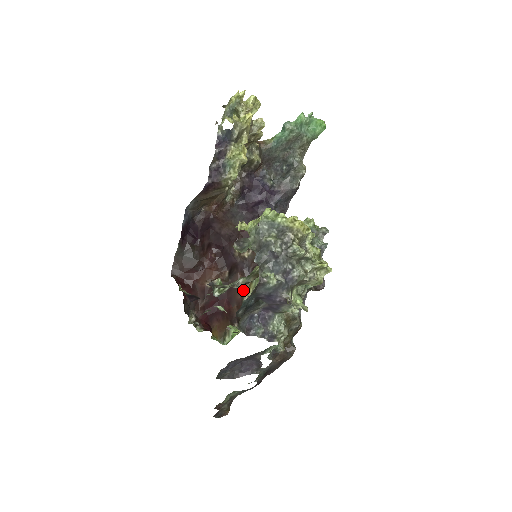
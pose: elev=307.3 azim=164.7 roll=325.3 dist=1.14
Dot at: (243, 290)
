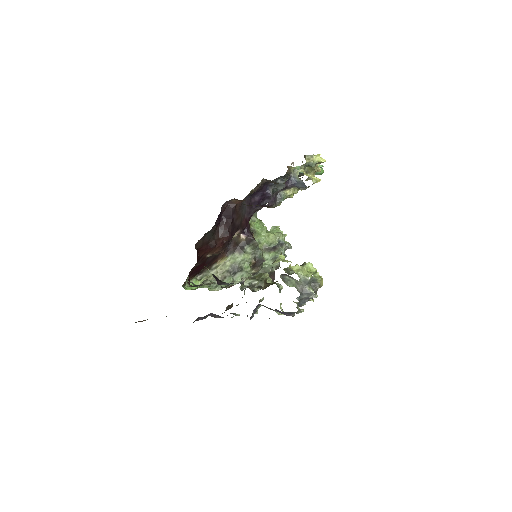
Dot at: (219, 259)
